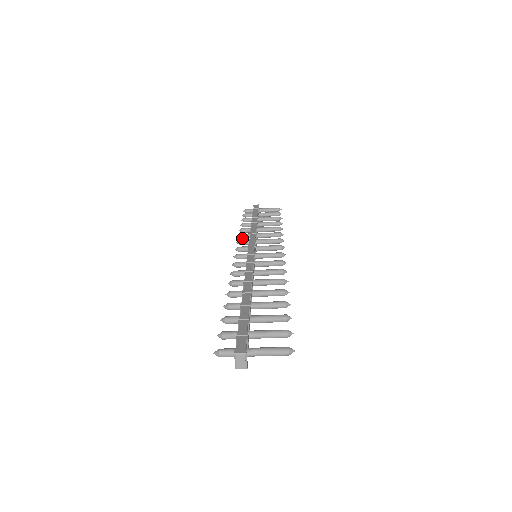
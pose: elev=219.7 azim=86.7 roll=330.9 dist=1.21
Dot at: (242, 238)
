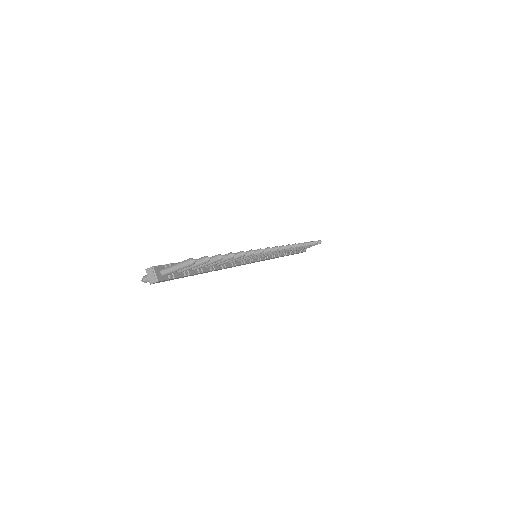
Dot at: occluded
